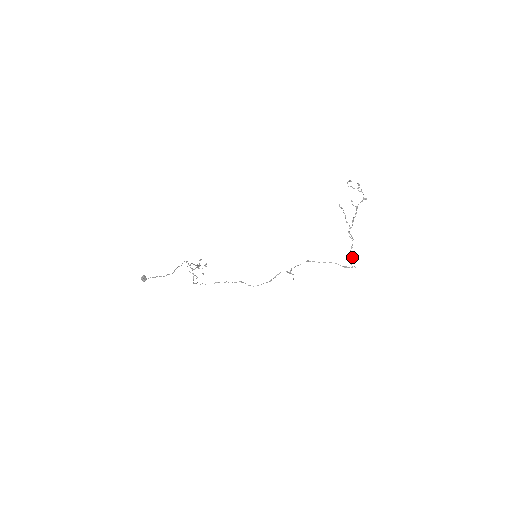
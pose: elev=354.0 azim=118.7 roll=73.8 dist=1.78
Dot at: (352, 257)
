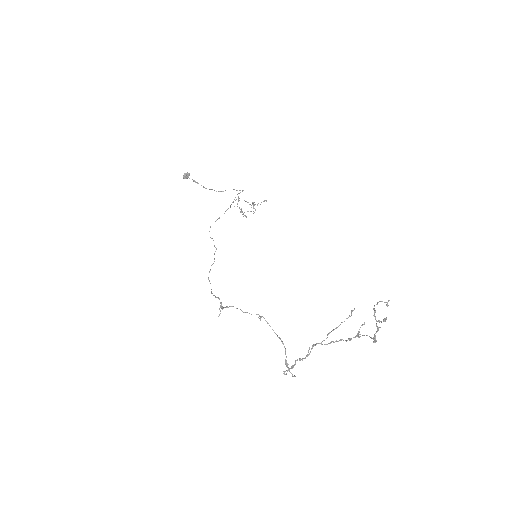
Dot at: (292, 366)
